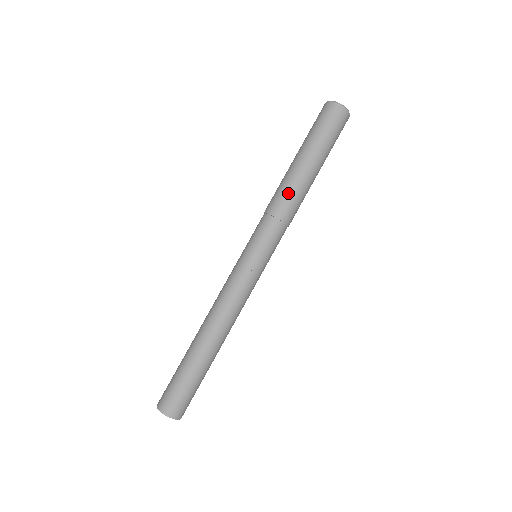
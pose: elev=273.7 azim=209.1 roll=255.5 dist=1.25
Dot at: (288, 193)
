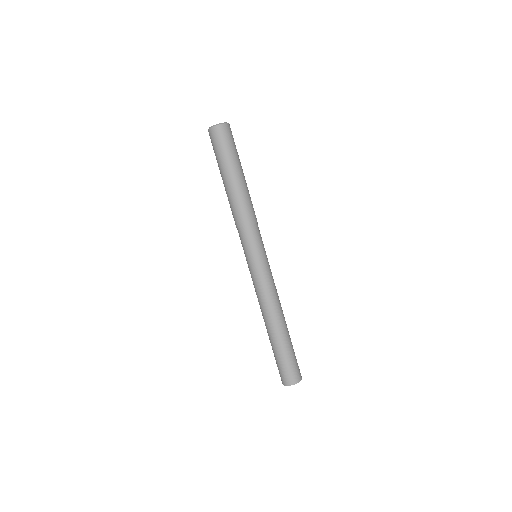
Dot at: (245, 204)
